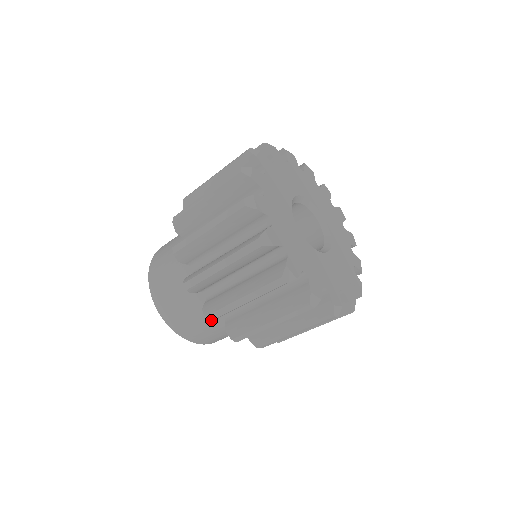
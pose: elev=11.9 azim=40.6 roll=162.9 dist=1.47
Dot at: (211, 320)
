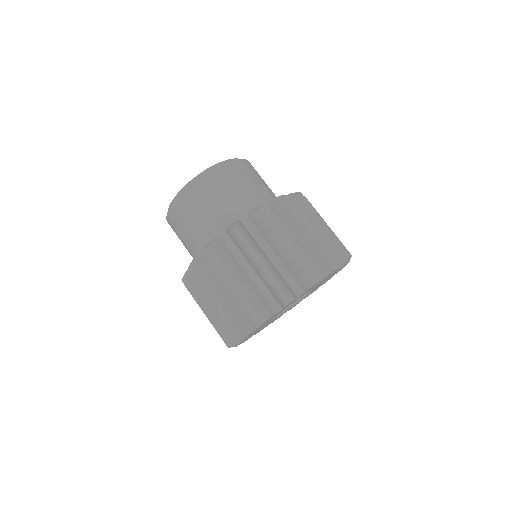
Dot at: occluded
